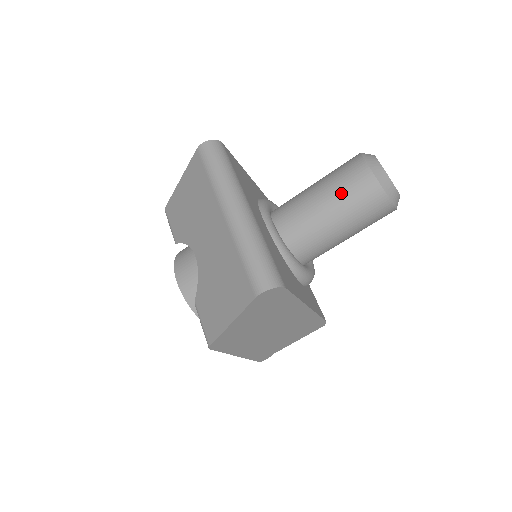
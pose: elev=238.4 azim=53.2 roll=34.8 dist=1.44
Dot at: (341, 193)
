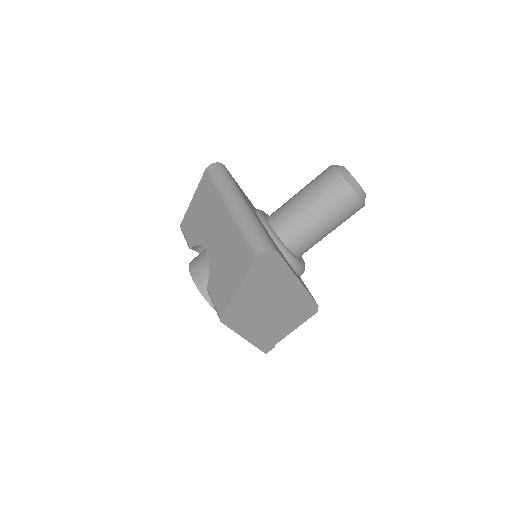
Dot at: (318, 193)
